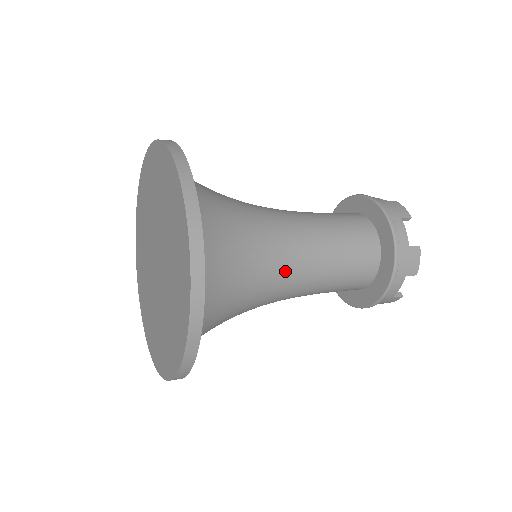
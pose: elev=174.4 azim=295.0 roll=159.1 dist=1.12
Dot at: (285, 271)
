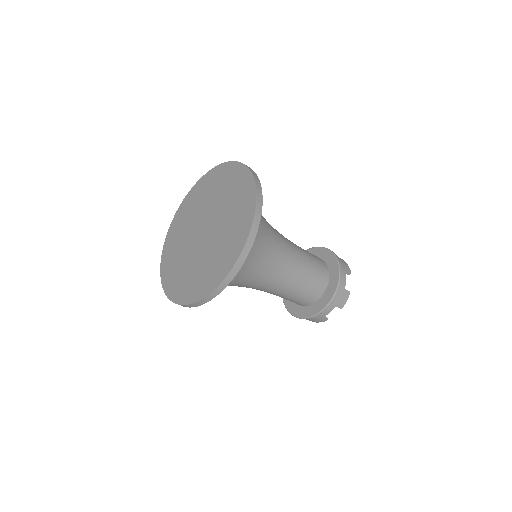
Dot at: (276, 270)
